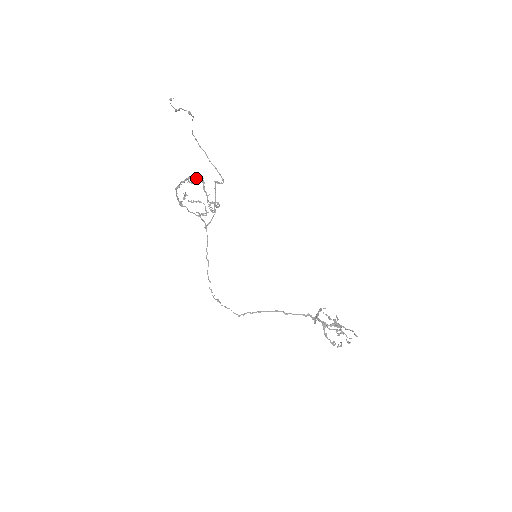
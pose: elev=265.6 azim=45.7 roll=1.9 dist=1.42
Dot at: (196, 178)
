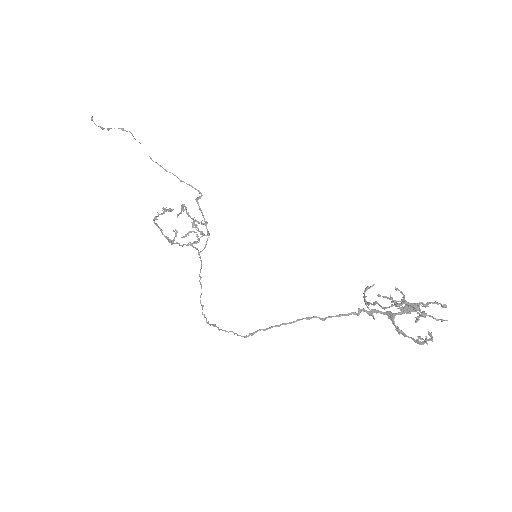
Dot at: (181, 210)
